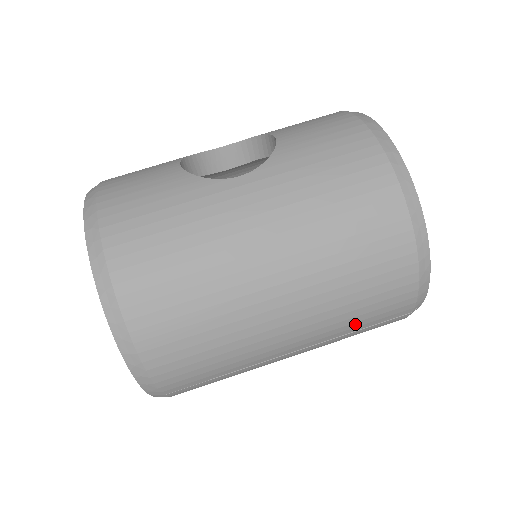
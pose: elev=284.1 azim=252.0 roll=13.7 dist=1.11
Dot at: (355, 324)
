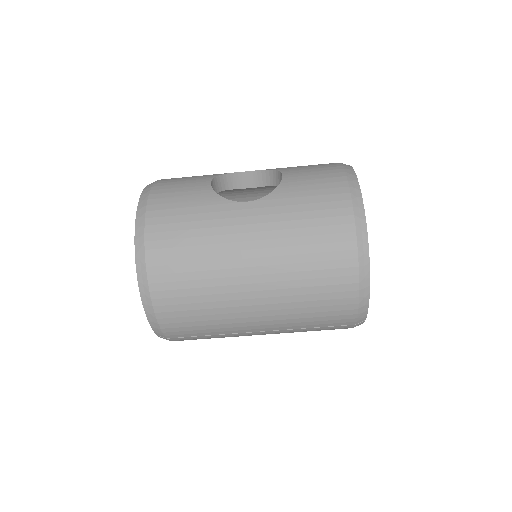
Dot at: (309, 323)
